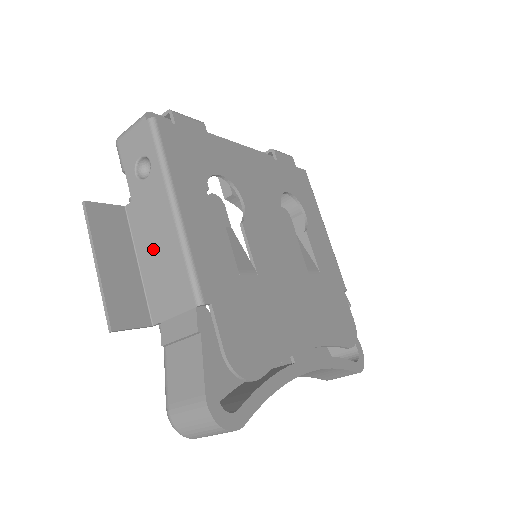
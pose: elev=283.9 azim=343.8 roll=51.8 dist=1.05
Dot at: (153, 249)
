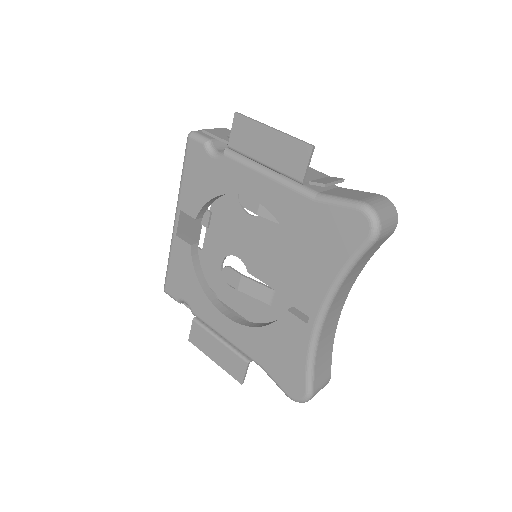
Dot at: occluded
